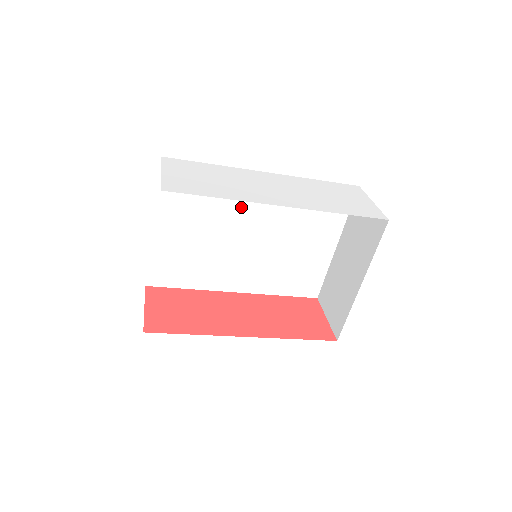
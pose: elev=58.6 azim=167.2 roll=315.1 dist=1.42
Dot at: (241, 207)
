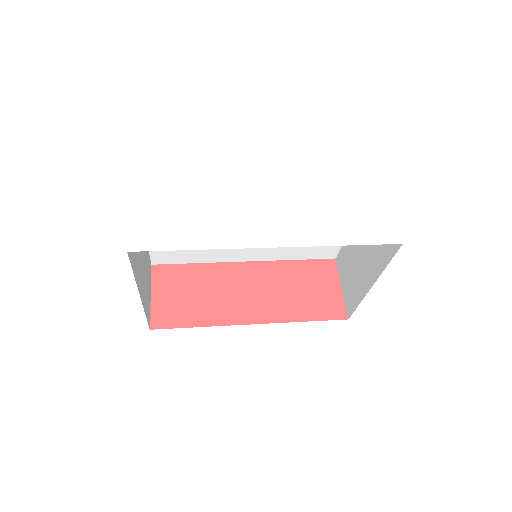
Dot at: occluded
